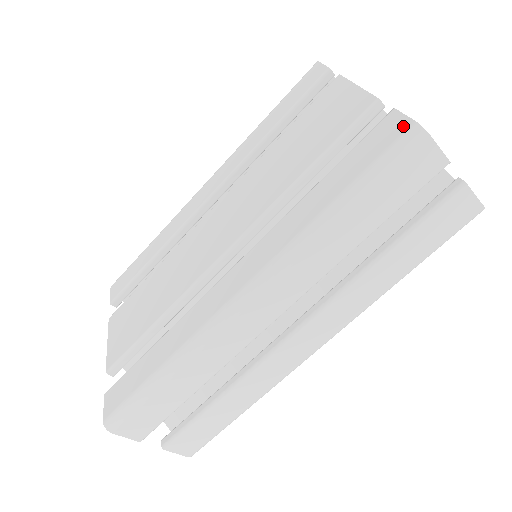
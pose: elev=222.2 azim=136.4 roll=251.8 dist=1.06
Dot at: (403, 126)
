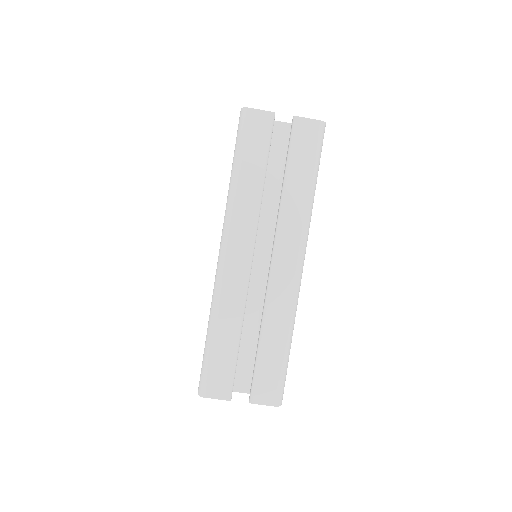
Dot at: occluded
